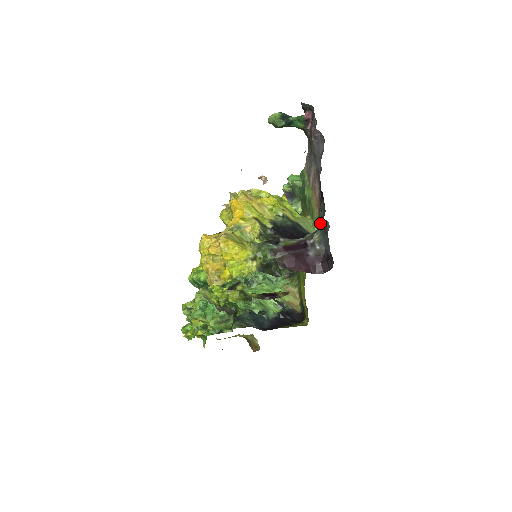
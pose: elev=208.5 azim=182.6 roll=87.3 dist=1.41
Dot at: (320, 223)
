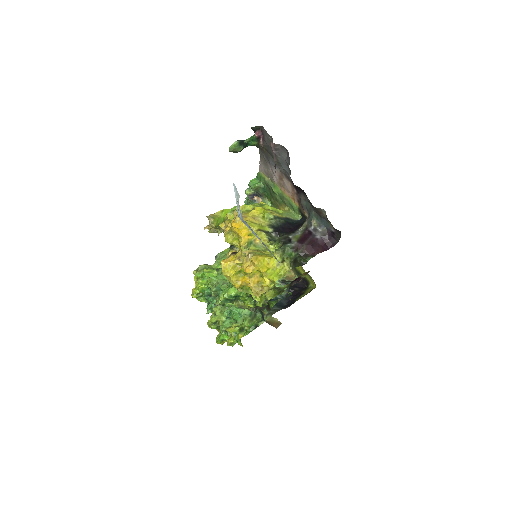
Dot at: (305, 210)
